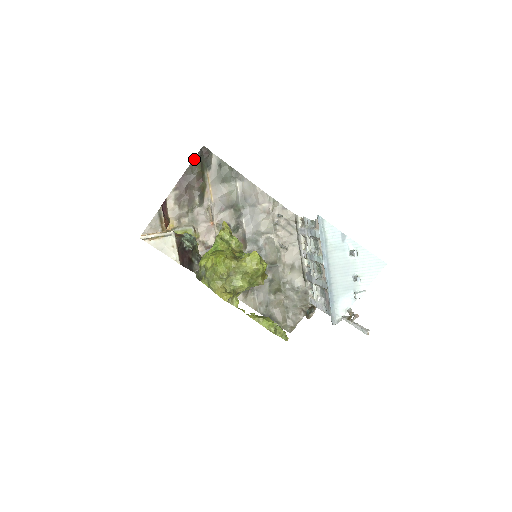
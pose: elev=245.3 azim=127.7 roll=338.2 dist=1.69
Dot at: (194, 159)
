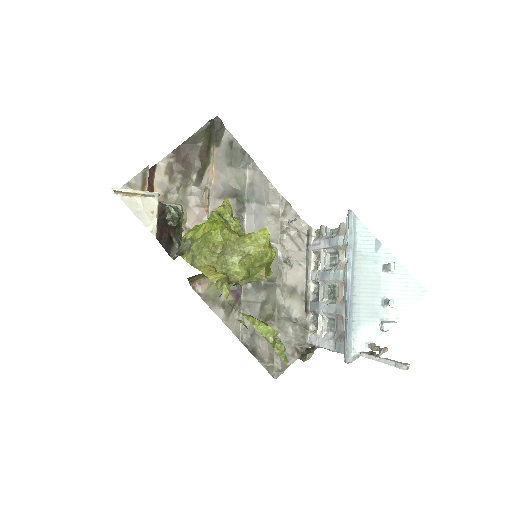
Dot at: (202, 127)
